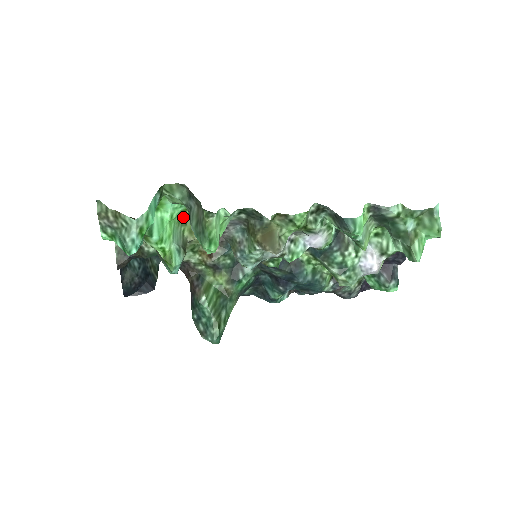
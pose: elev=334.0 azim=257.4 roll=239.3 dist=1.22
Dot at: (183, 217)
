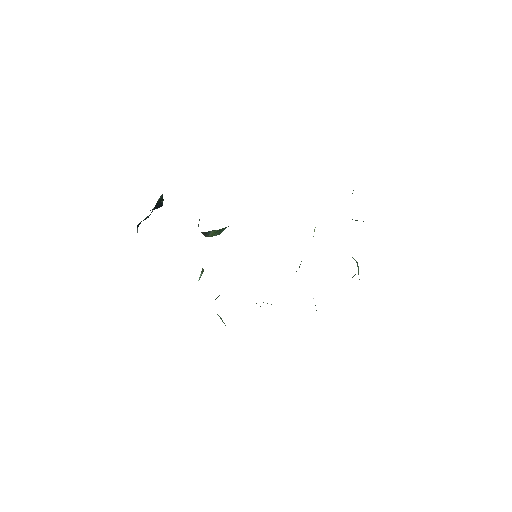
Dot at: occluded
